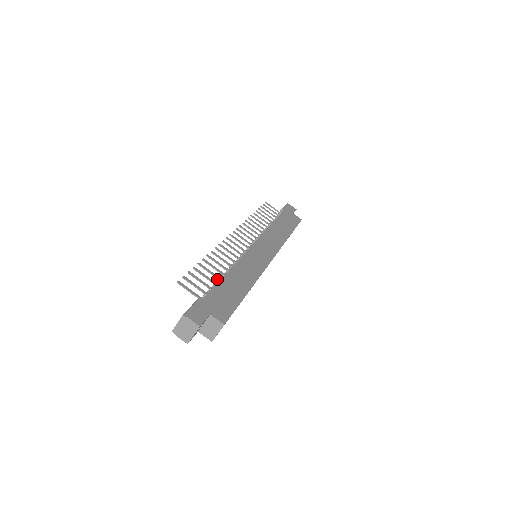
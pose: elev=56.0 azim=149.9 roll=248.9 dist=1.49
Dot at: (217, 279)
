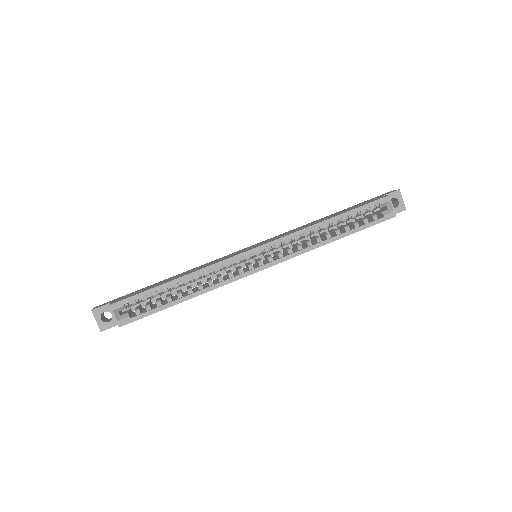
Dot at: occluded
